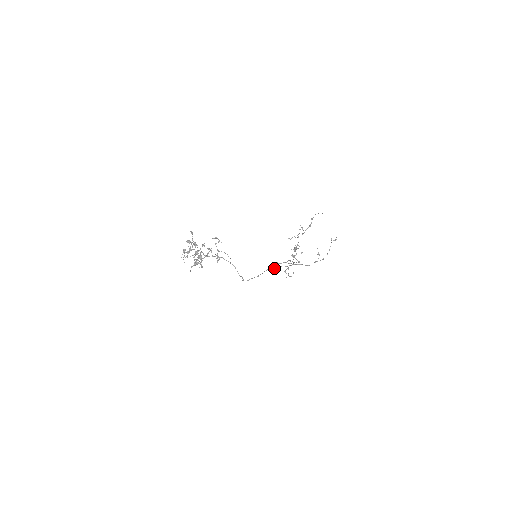
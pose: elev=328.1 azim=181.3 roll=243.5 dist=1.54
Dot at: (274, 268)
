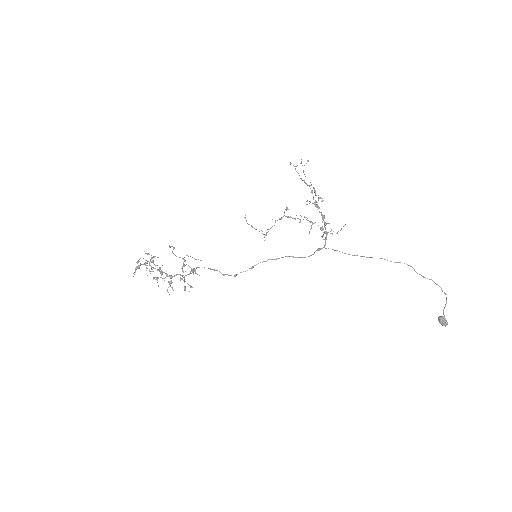
Dot at: (438, 319)
